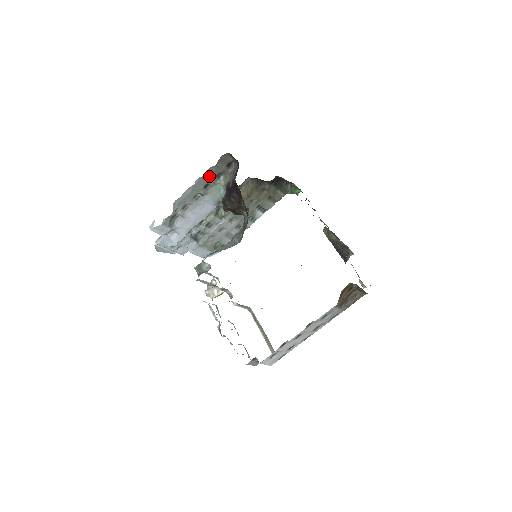
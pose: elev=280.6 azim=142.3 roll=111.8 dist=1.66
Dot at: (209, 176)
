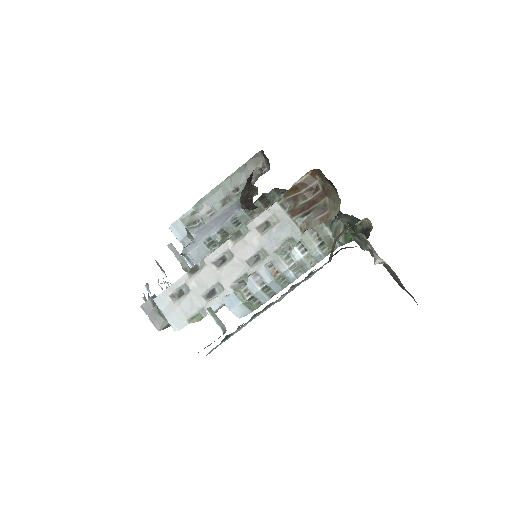
Dot at: (239, 177)
